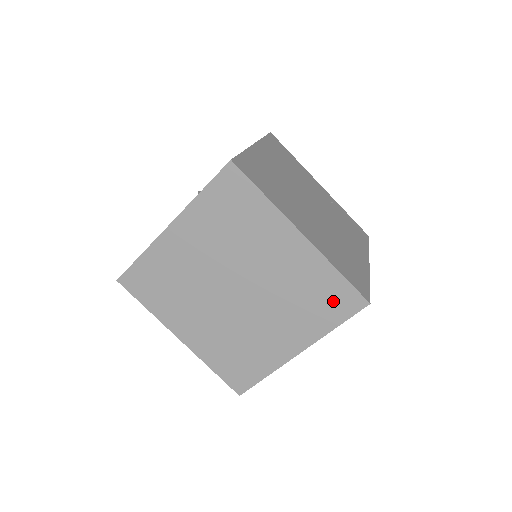
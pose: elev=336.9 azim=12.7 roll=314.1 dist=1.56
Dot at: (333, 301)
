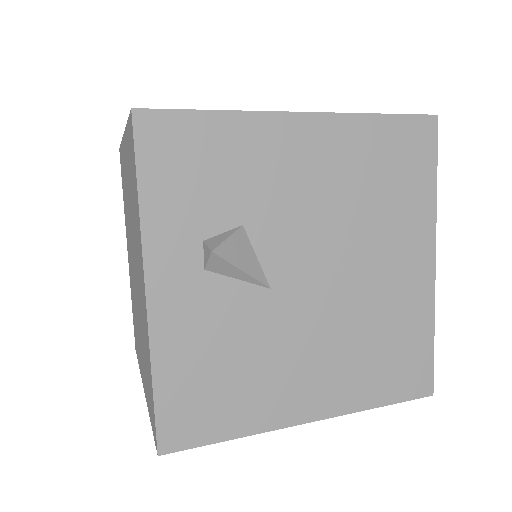
Dot at: (132, 164)
